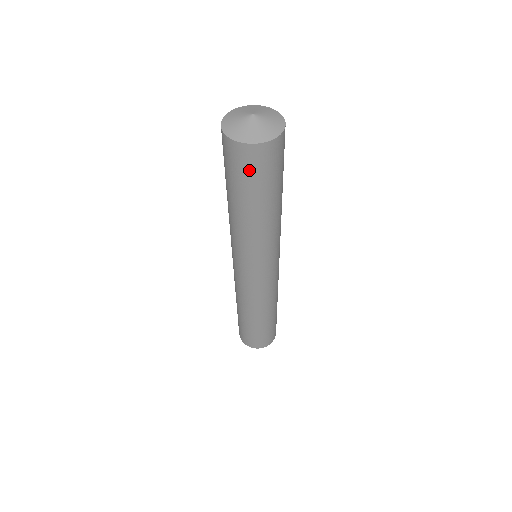
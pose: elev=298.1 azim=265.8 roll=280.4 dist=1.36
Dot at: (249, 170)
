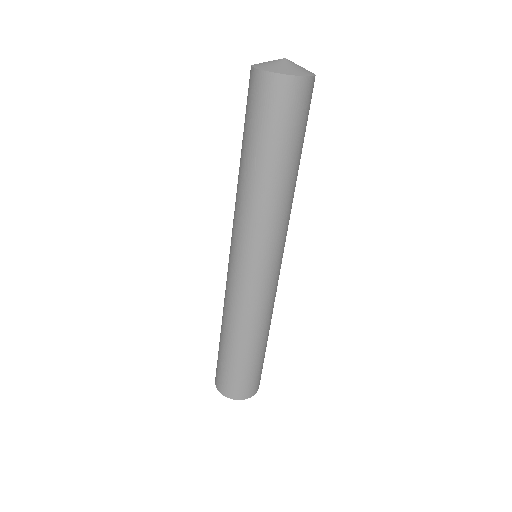
Dot at: (260, 107)
